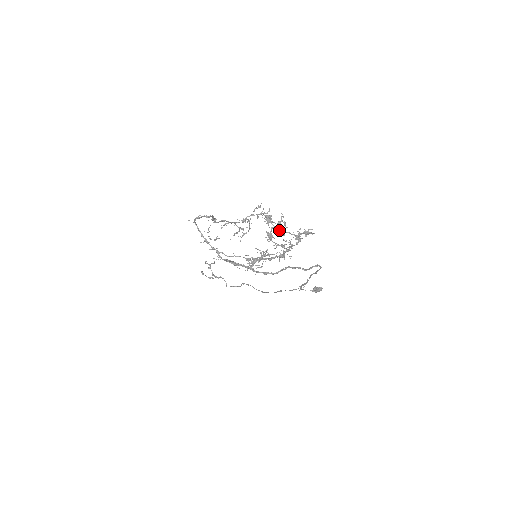
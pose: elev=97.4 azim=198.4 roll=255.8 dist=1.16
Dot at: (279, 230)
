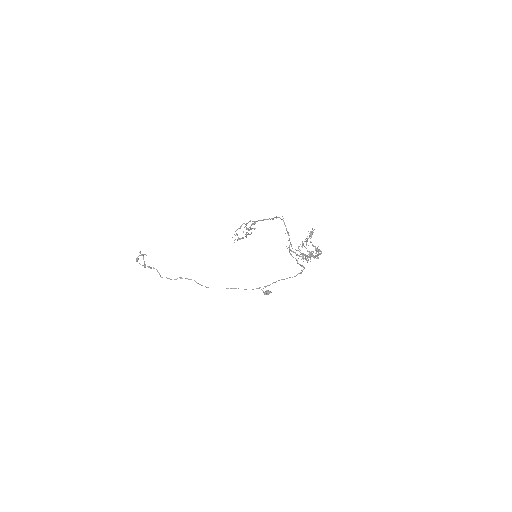
Dot at: occluded
